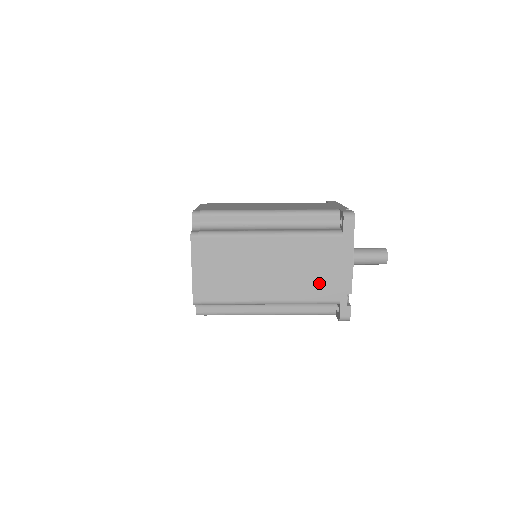
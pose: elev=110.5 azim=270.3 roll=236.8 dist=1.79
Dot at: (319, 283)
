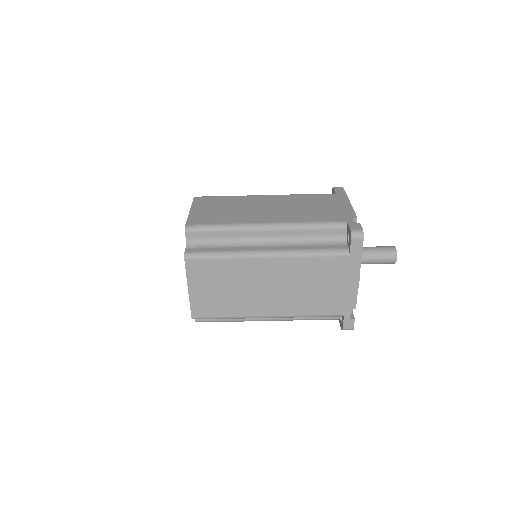
Dot at: (322, 299)
